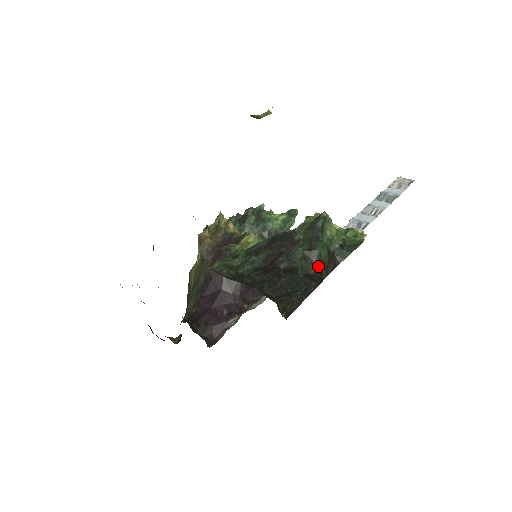
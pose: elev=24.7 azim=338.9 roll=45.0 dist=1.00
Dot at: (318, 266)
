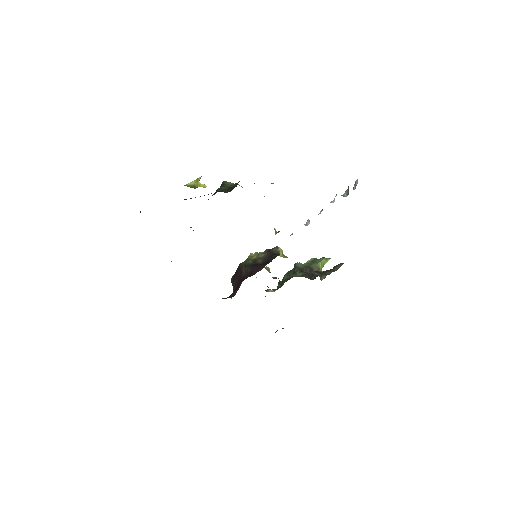
Dot at: (219, 191)
